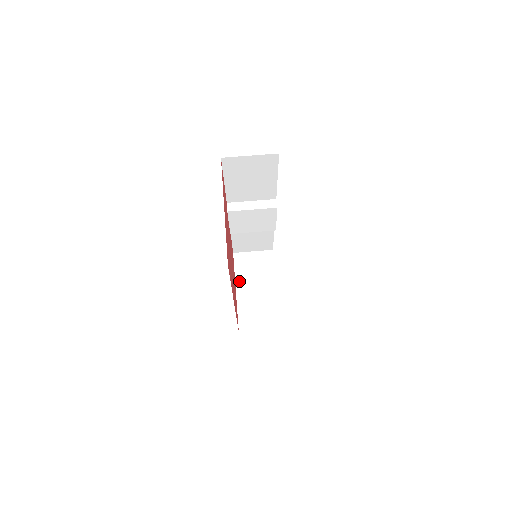
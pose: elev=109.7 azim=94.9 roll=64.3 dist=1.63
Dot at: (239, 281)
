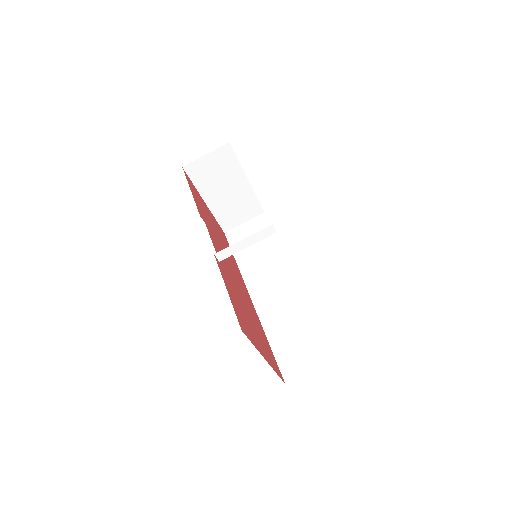
Dot at: (204, 193)
